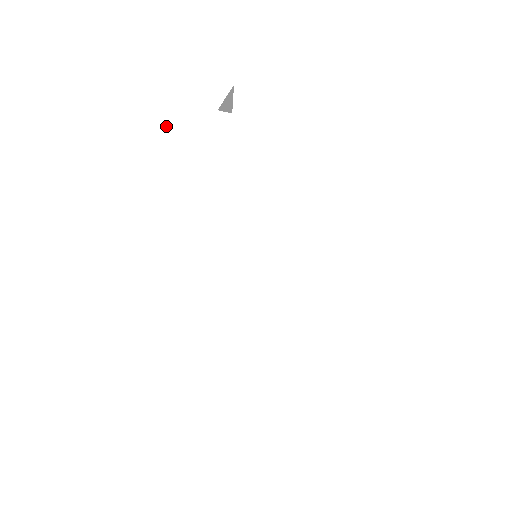
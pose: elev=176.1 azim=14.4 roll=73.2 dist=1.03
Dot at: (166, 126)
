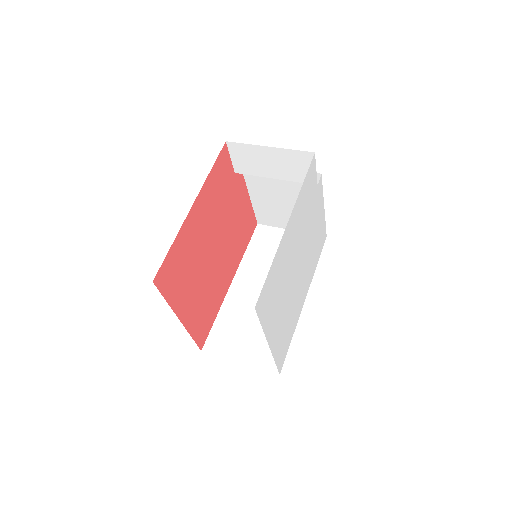
Dot at: (311, 171)
